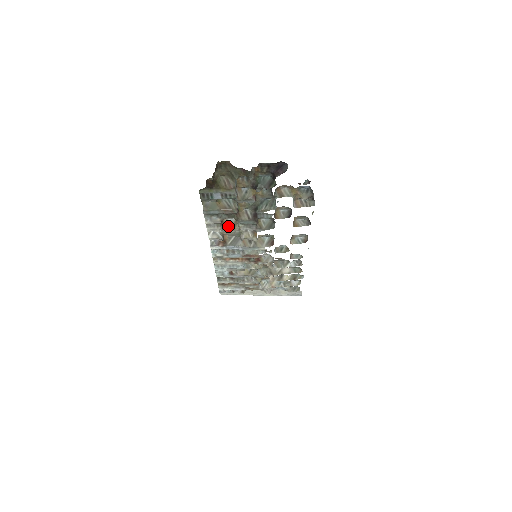
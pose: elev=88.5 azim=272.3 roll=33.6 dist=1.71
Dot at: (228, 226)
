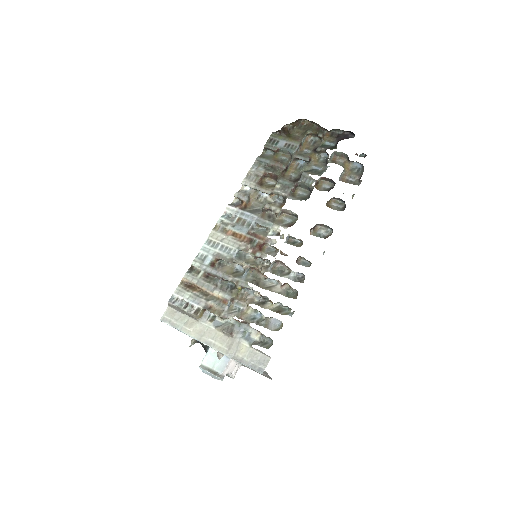
Dot at: (264, 185)
